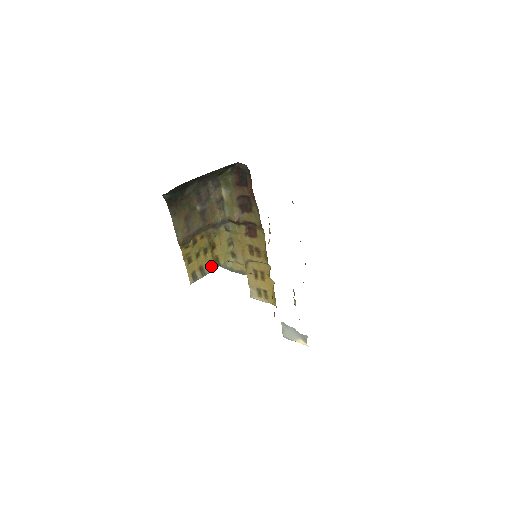
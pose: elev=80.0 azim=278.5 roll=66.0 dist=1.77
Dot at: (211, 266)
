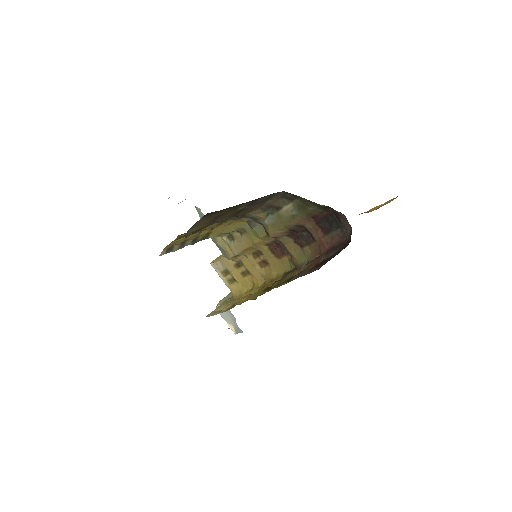
Dot at: (197, 239)
